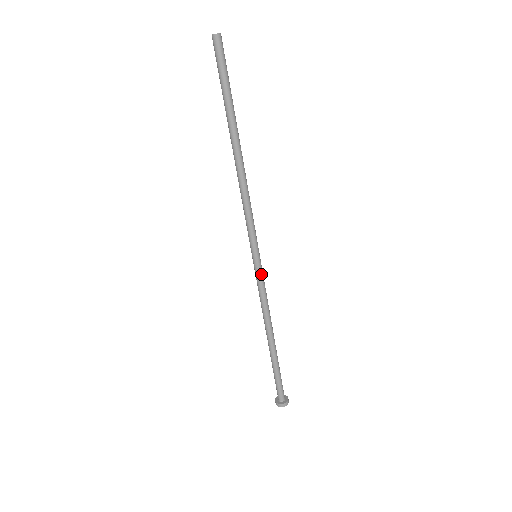
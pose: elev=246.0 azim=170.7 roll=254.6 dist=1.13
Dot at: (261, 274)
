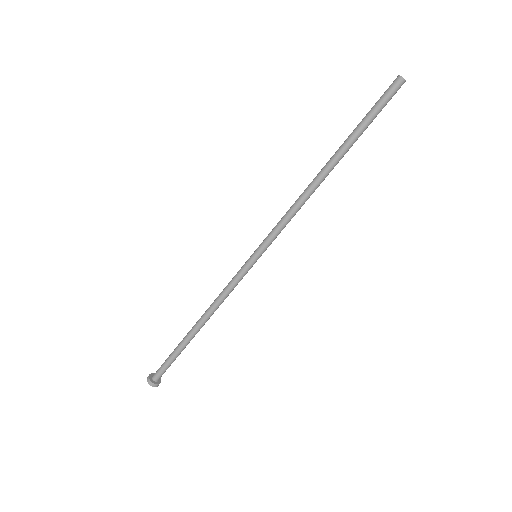
Dot at: (247, 272)
